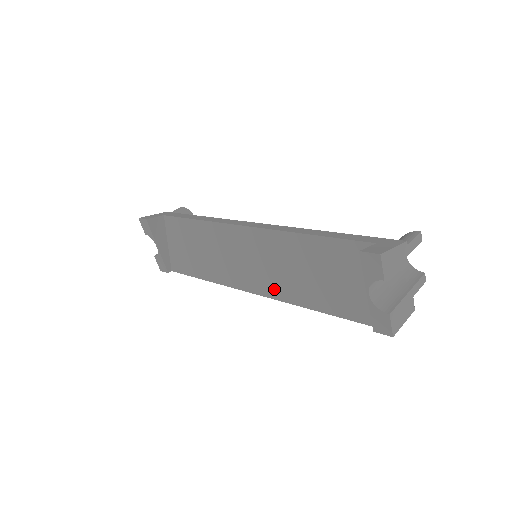
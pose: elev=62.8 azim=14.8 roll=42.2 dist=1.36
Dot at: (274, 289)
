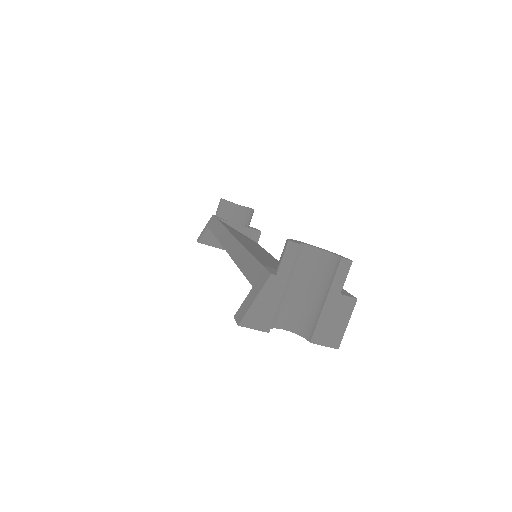
Dot at: occluded
